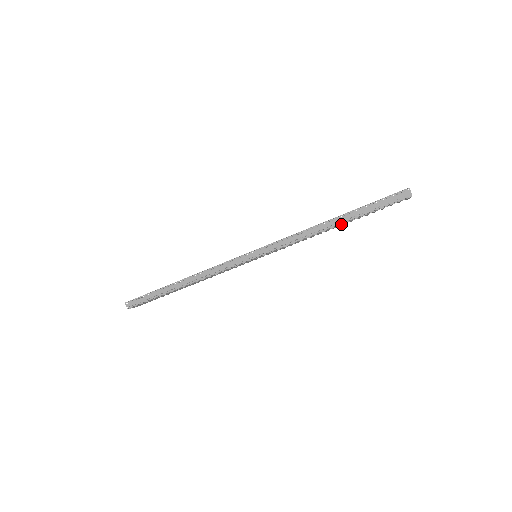
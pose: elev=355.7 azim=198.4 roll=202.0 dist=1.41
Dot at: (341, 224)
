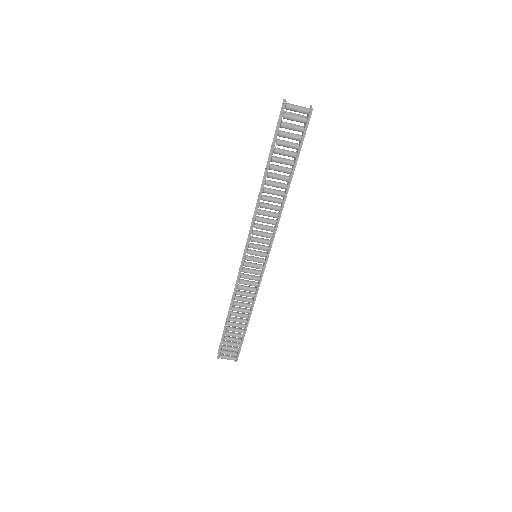
Dot at: (268, 174)
